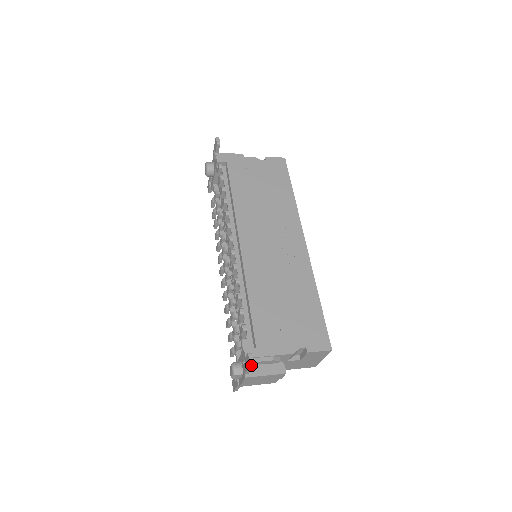
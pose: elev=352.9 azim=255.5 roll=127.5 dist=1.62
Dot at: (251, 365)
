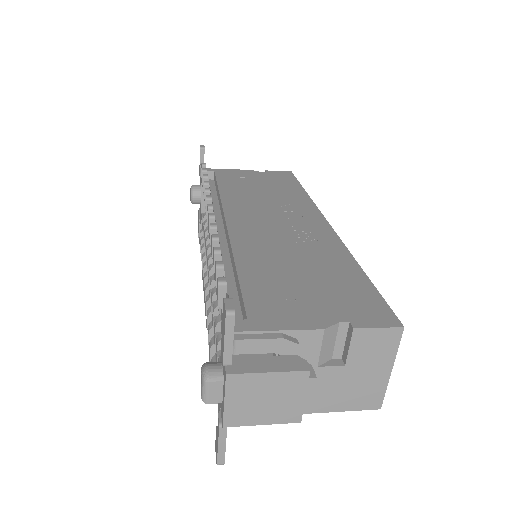
Dot at: (229, 315)
